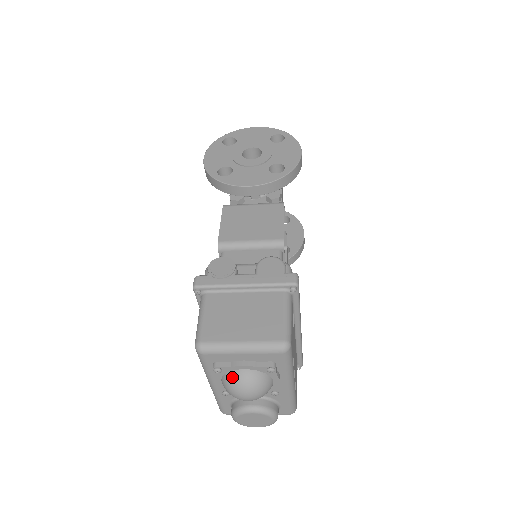
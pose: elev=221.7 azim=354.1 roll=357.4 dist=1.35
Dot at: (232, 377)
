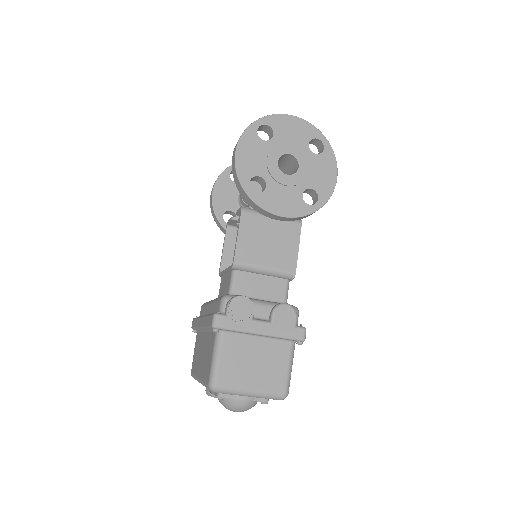
Dot at: (231, 402)
